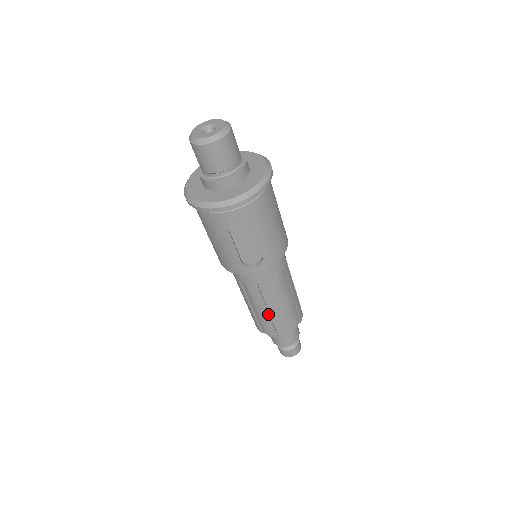
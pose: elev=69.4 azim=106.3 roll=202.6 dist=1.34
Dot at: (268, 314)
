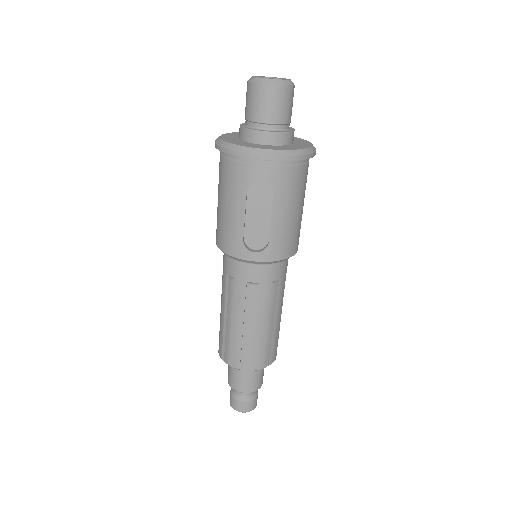
Dot at: (242, 330)
